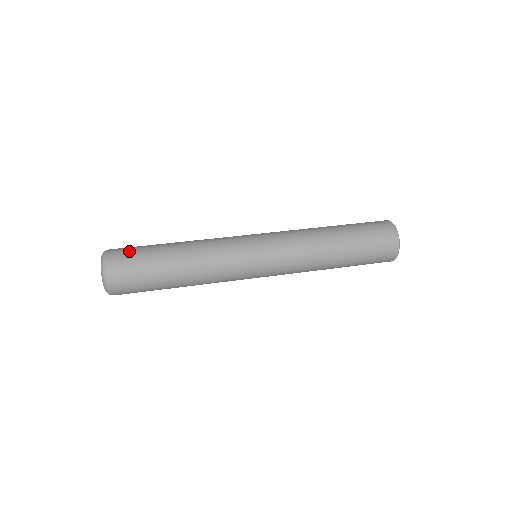
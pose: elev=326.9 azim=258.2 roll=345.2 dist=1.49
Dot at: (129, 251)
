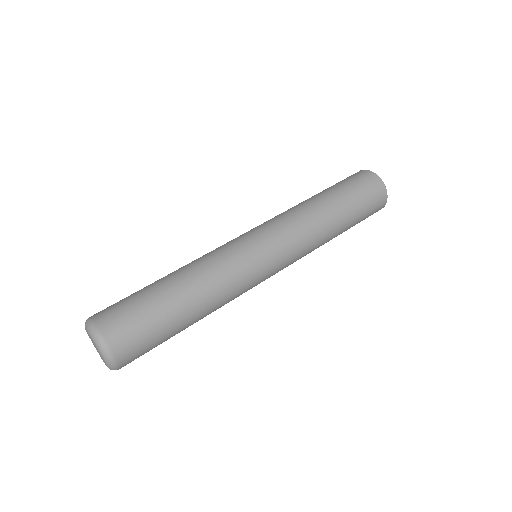
Dot at: (128, 320)
